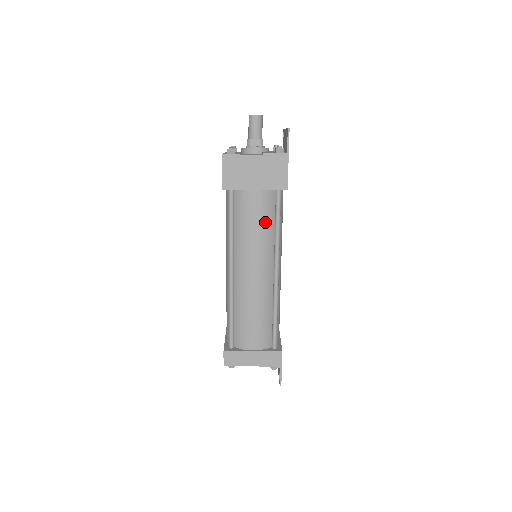
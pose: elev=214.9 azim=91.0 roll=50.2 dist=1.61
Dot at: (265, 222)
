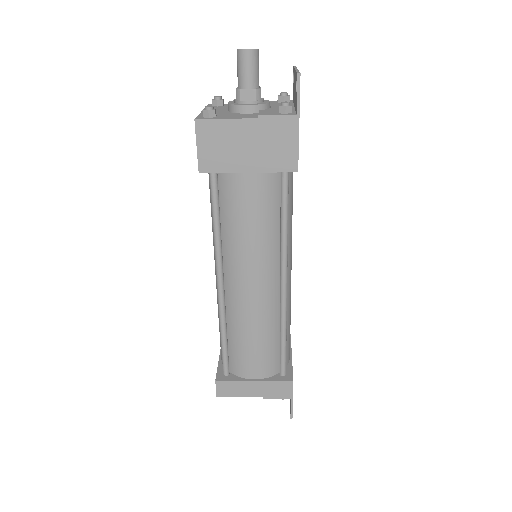
Dot at: (265, 218)
